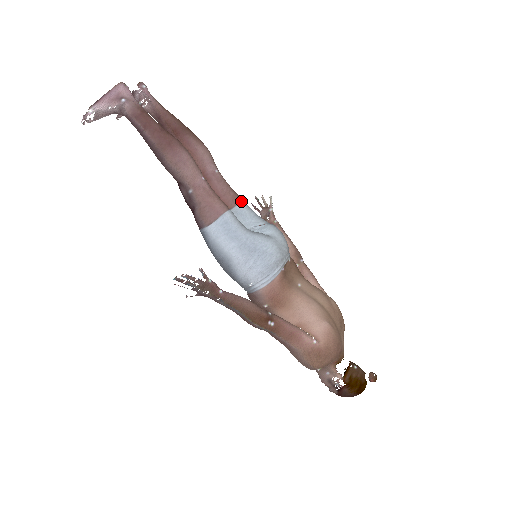
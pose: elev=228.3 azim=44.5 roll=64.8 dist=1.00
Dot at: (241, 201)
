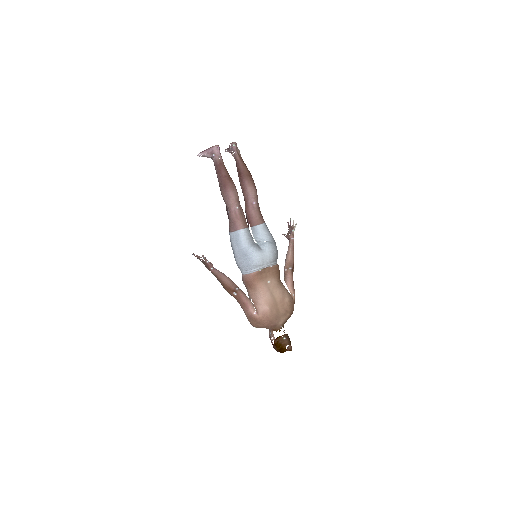
Dot at: (260, 224)
